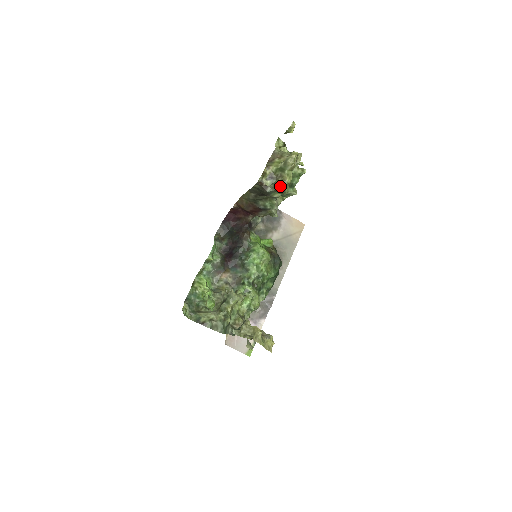
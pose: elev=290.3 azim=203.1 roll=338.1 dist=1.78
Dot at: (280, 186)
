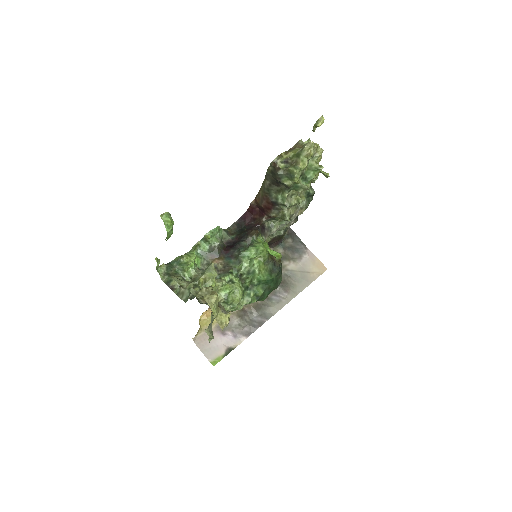
Dot at: (291, 168)
